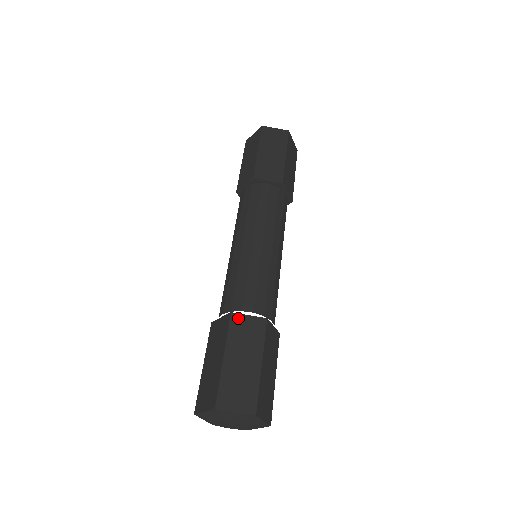
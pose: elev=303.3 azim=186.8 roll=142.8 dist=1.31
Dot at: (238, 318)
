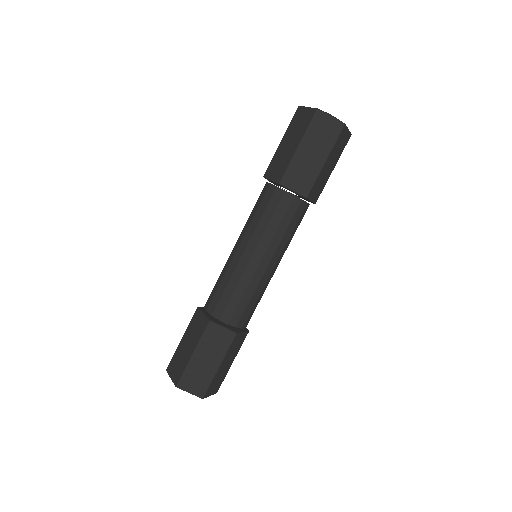
Dot at: (214, 327)
